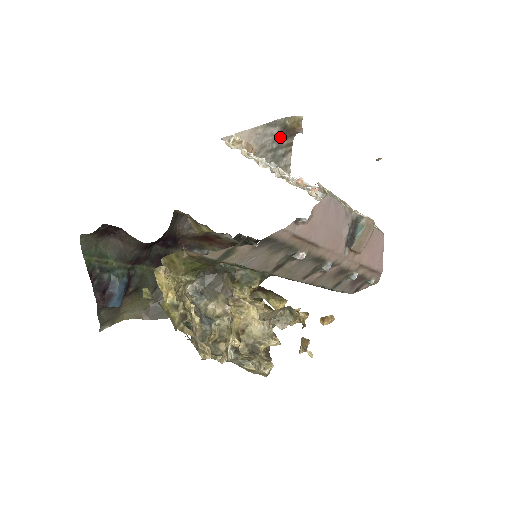
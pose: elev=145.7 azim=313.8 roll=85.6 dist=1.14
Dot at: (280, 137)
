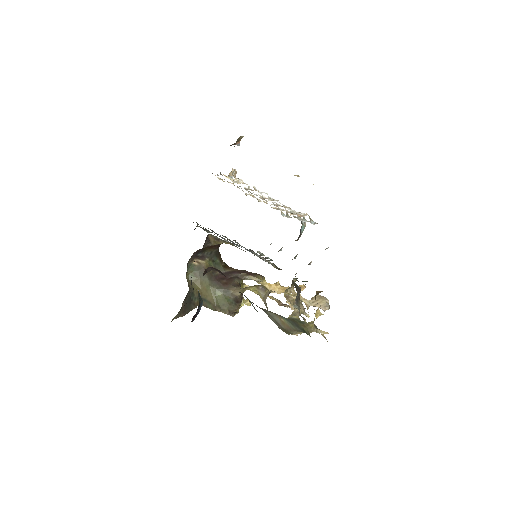
Dot at: occluded
